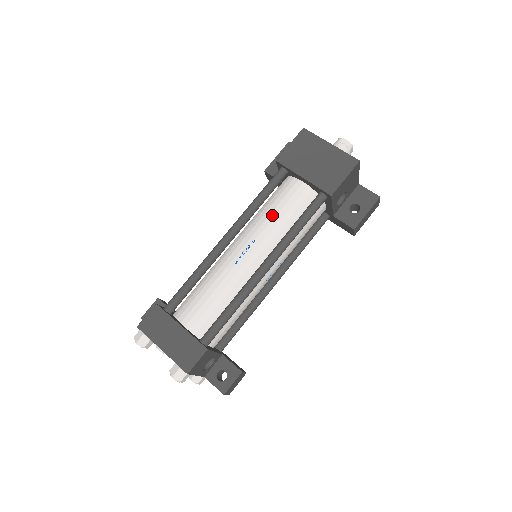
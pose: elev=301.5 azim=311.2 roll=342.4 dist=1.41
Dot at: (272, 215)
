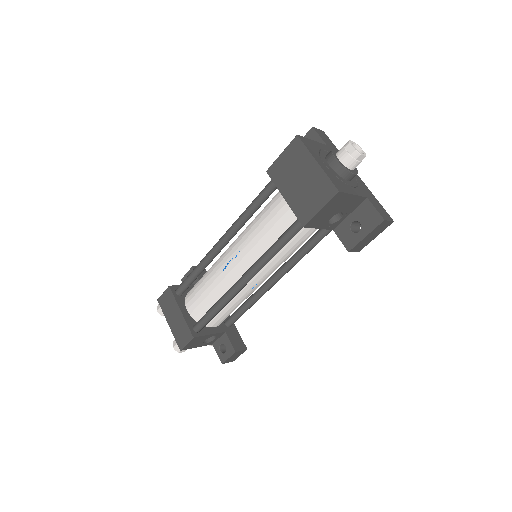
Dot at: (258, 229)
